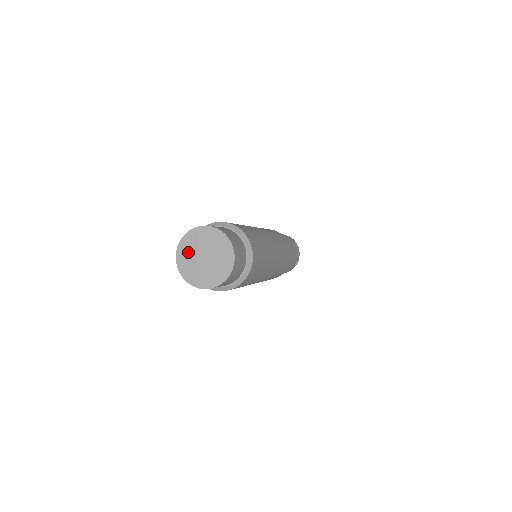
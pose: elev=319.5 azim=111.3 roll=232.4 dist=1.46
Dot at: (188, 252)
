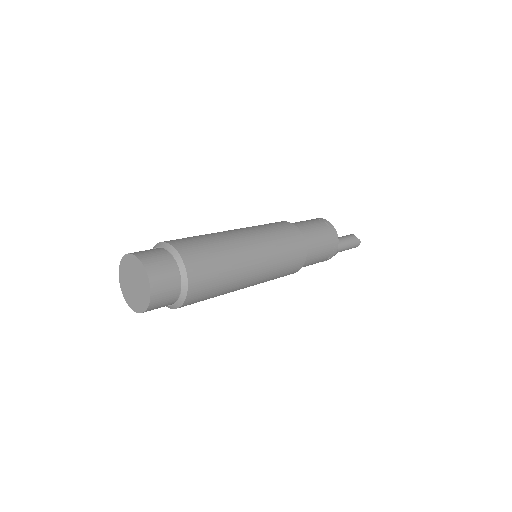
Dot at: (126, 286)
